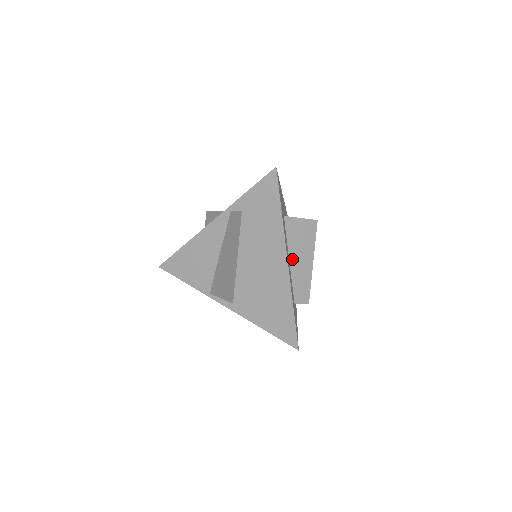
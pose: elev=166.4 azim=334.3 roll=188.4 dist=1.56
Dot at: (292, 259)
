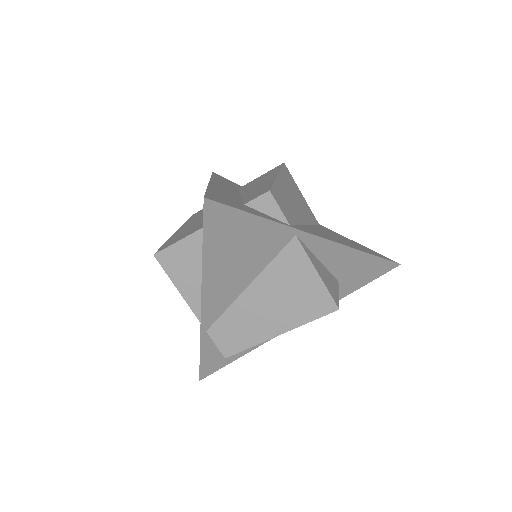
Dot at: occluded
